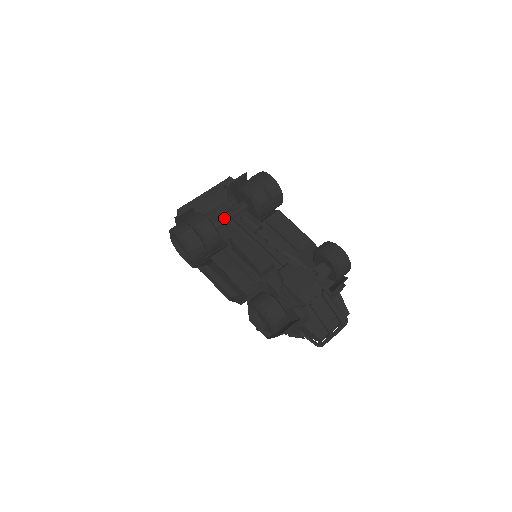
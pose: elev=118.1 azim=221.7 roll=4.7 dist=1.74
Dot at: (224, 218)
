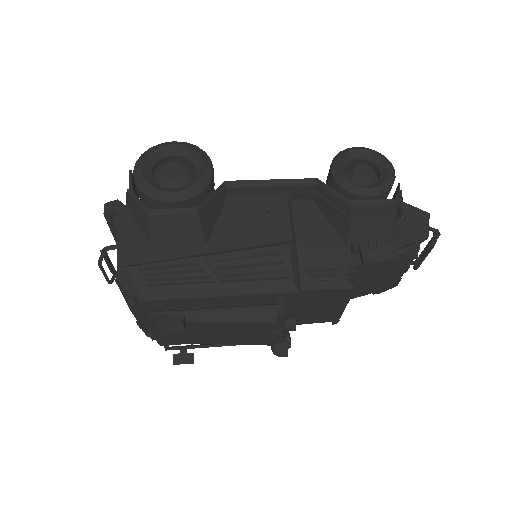
Dot at: occluded
